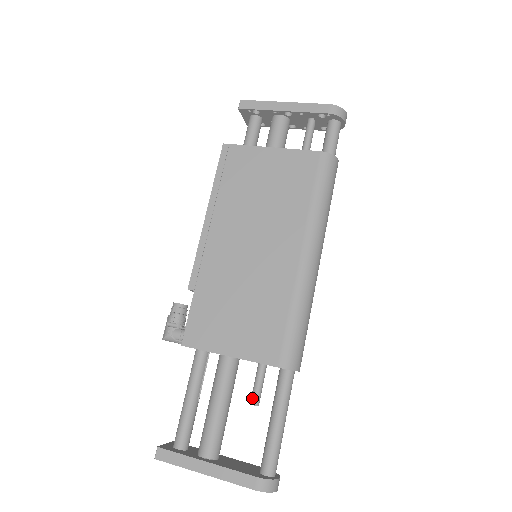
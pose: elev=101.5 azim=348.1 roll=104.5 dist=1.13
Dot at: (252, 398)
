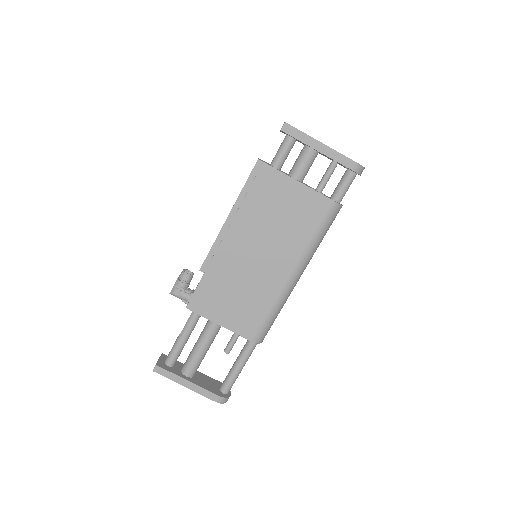
Dot at: (226, 349)
